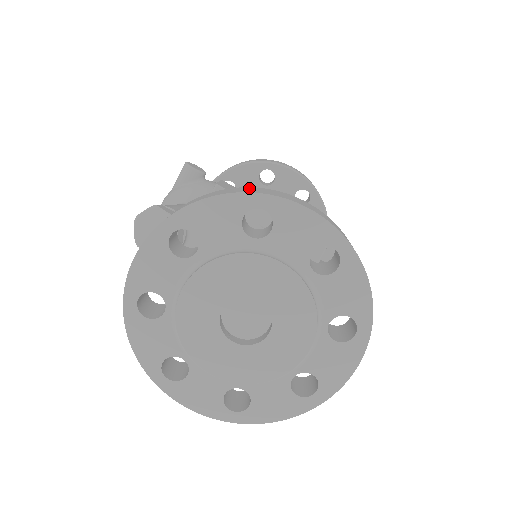
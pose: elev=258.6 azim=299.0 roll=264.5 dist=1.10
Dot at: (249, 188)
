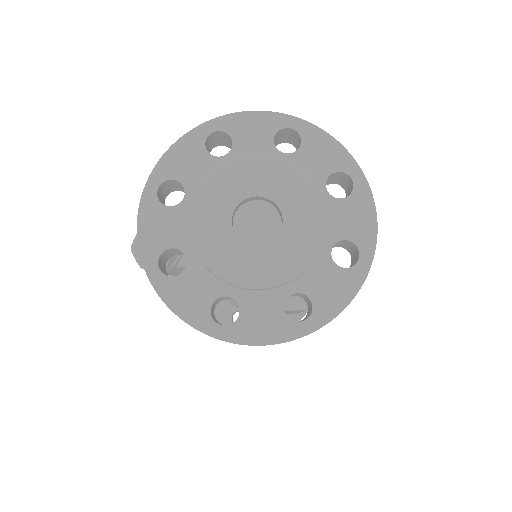
Dot at: occluded
